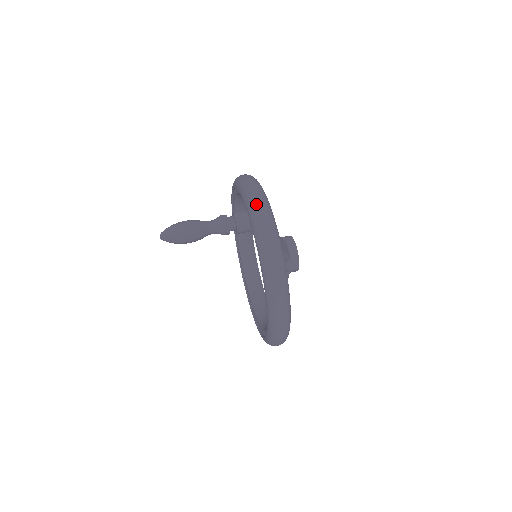
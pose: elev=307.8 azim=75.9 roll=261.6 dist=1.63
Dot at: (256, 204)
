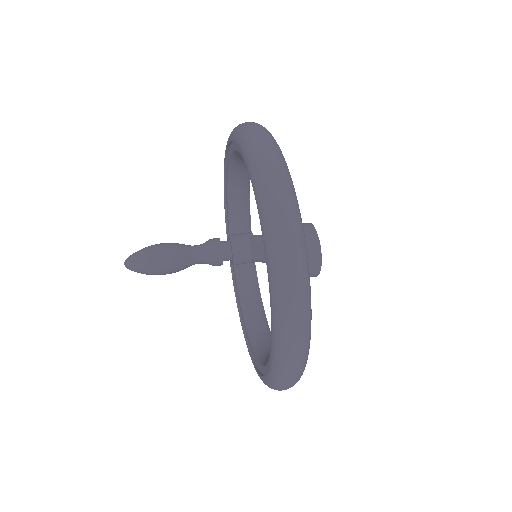
Dot at: (243, 123)
